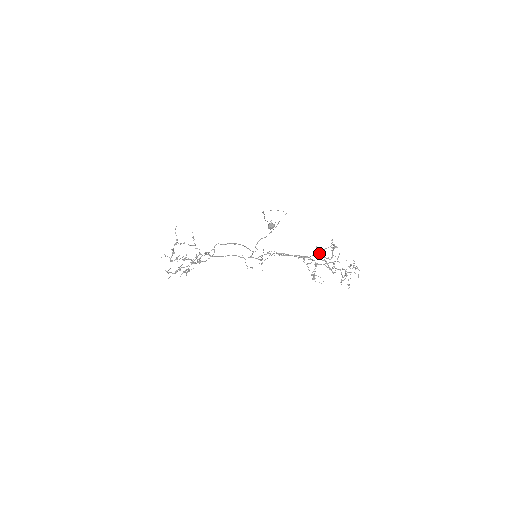
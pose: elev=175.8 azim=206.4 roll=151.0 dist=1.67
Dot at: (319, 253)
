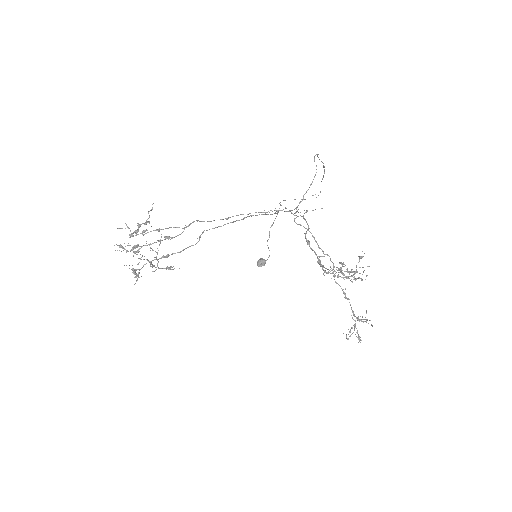
Dot at: (334, 274)
